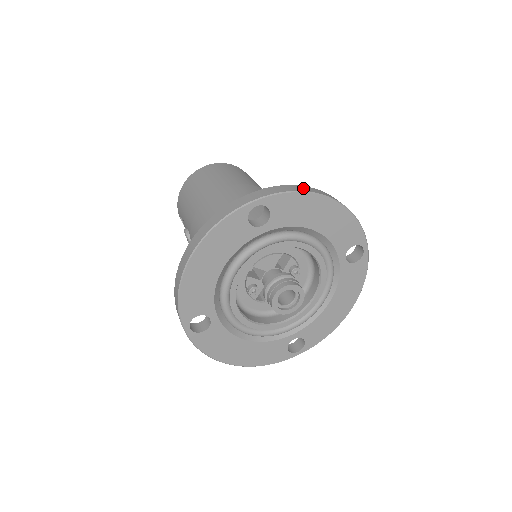
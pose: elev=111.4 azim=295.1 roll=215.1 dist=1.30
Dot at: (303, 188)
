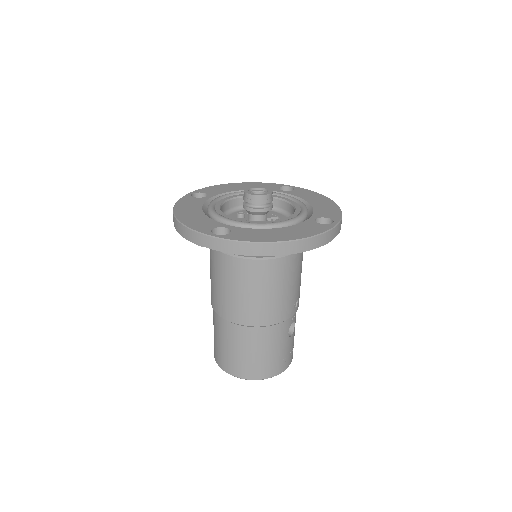
Dot at: occluded
